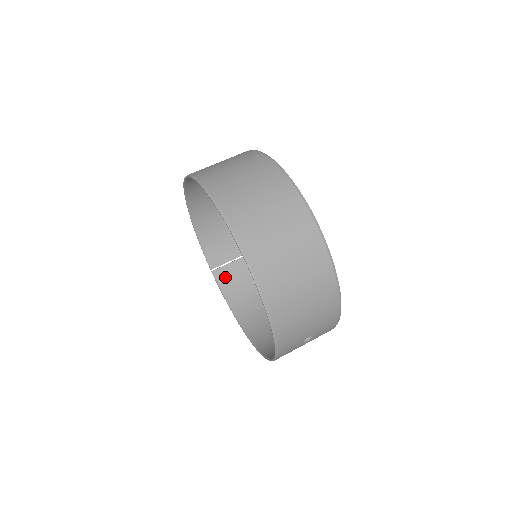
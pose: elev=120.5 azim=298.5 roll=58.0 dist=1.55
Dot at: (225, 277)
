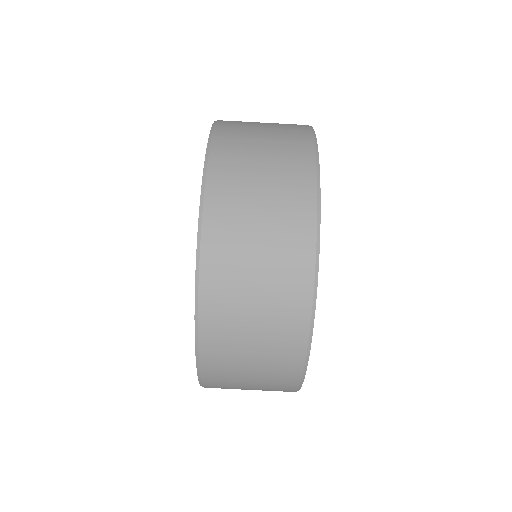
Dot at: occluded
